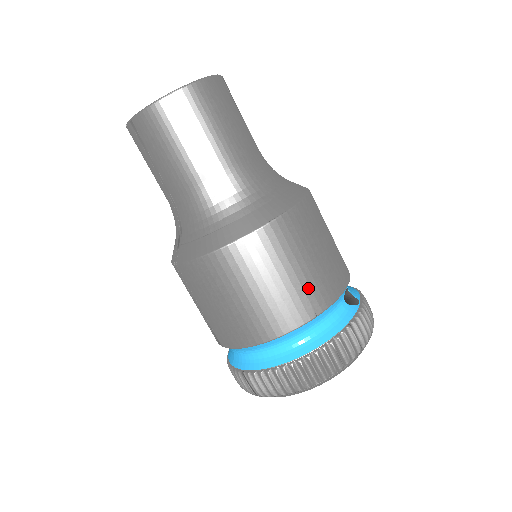
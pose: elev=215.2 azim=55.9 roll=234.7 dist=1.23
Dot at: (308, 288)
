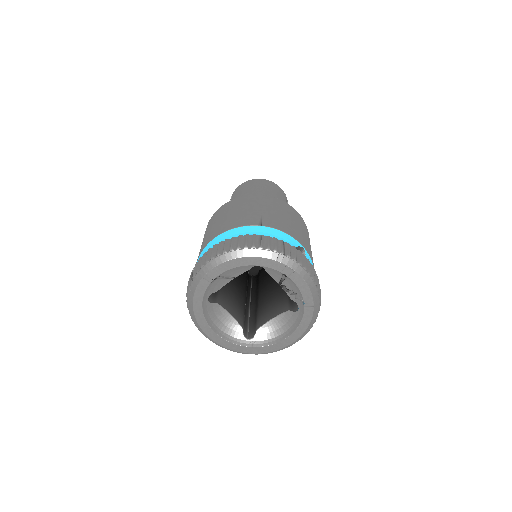
Dot at: (266, 217)
